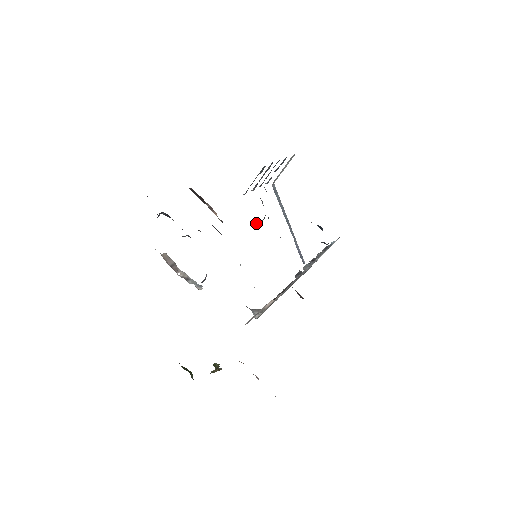
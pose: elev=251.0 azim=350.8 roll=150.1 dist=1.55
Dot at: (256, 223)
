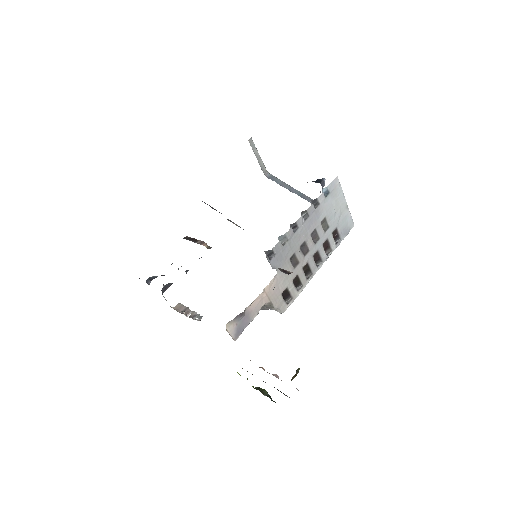
Dot at: occluded
